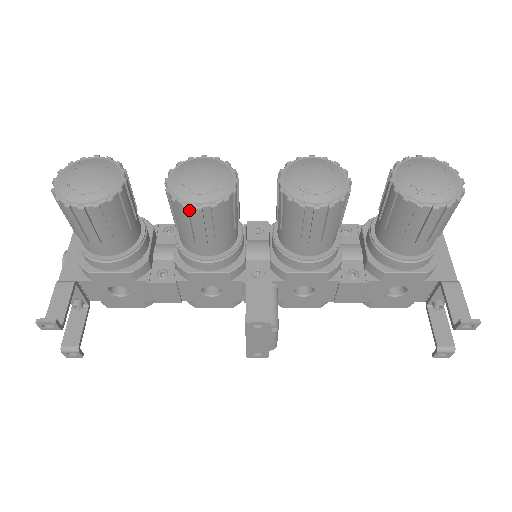
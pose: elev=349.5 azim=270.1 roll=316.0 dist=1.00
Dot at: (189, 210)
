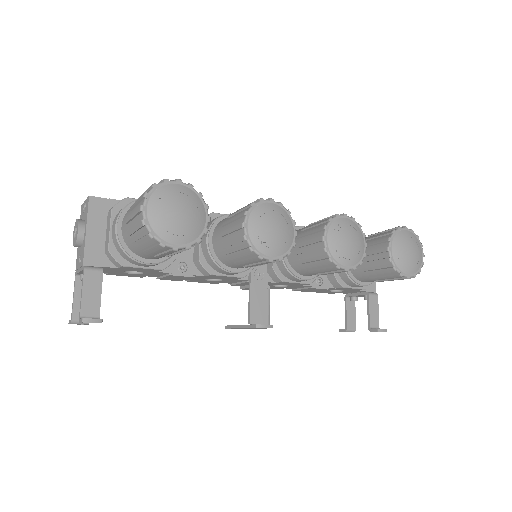
Dot at: (259, 258)
